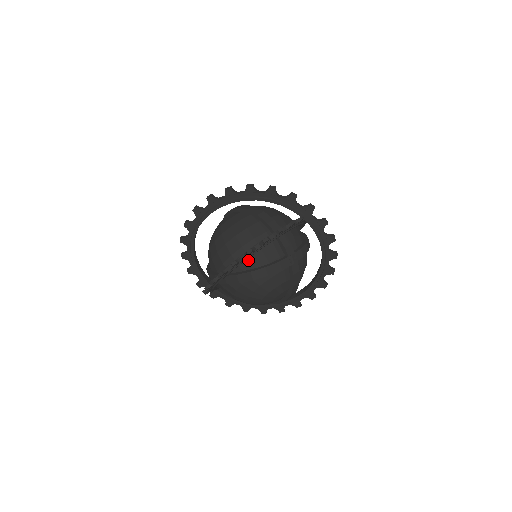
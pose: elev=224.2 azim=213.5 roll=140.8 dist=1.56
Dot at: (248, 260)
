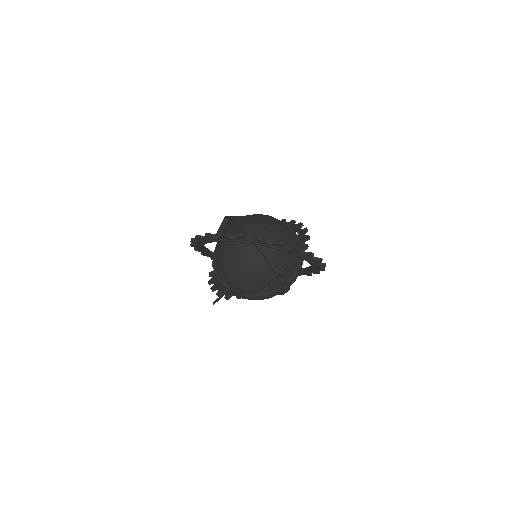
Dot at: occluded
